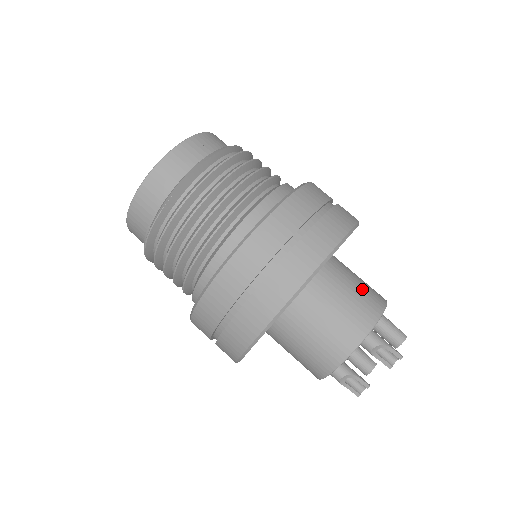
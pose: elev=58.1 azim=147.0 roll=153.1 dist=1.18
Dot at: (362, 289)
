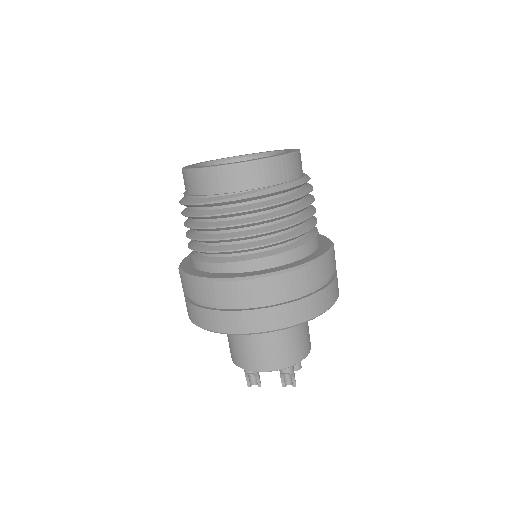
Dot at: (307, 333)
